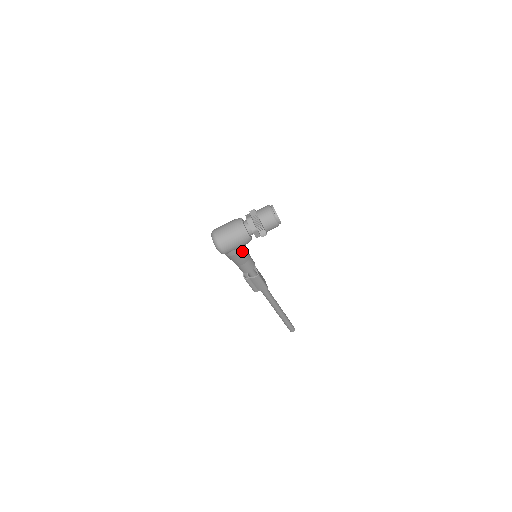
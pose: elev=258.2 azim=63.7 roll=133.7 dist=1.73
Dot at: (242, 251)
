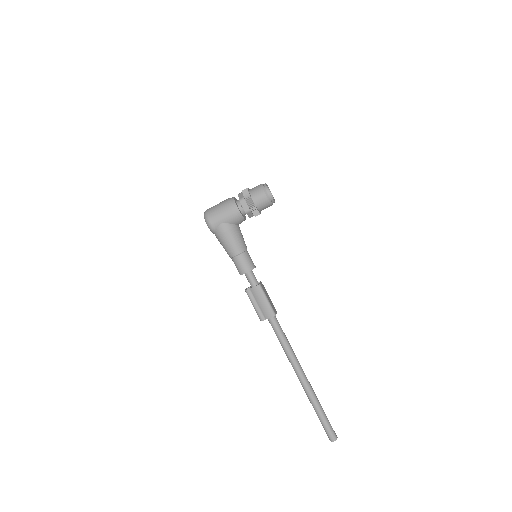
Dot at: (233, 231)
